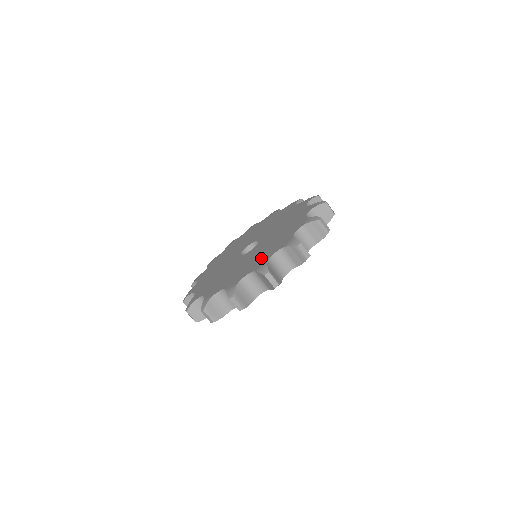
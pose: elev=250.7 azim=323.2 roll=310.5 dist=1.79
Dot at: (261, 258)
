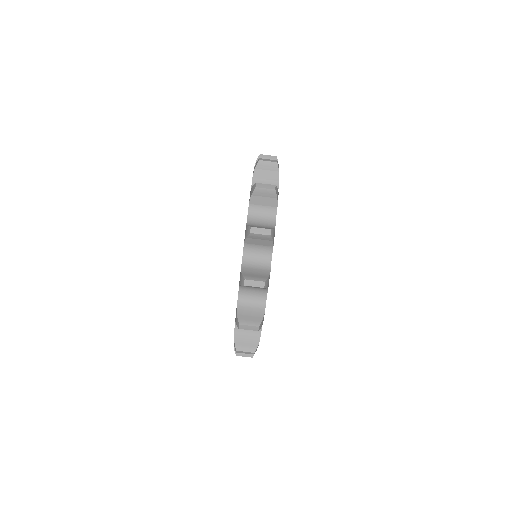
Dot at: occluded
